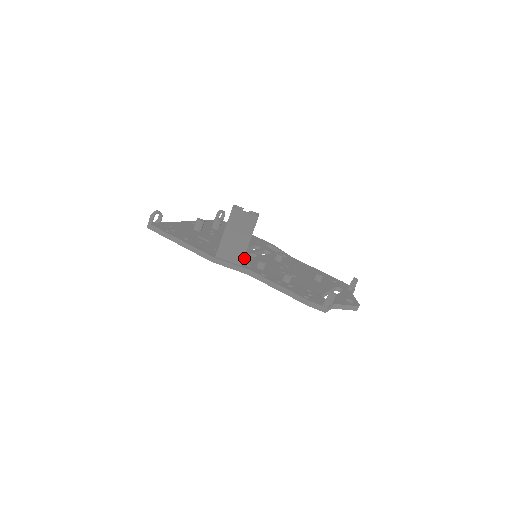
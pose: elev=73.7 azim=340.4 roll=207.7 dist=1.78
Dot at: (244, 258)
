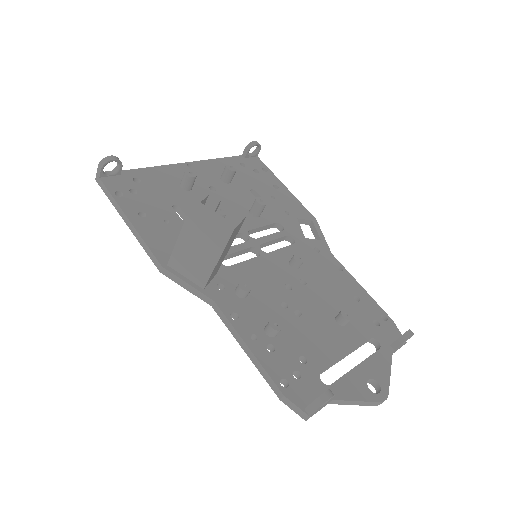
Dot at: (236, 255)
